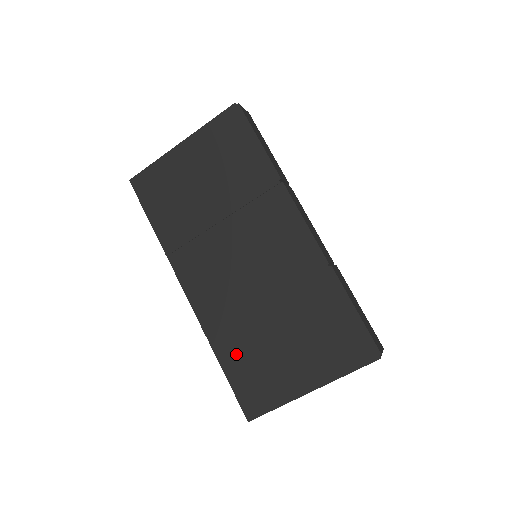
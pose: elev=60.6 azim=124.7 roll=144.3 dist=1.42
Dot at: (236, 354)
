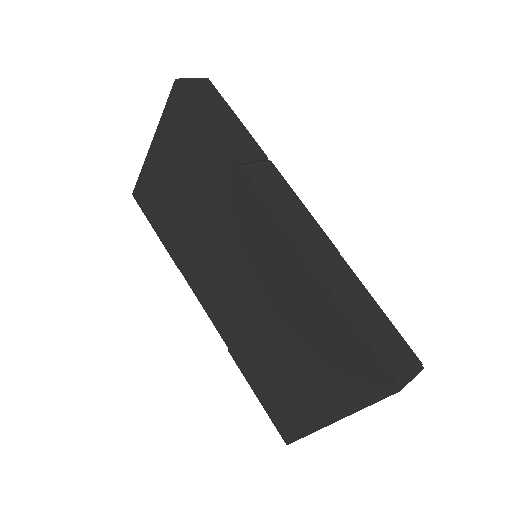
Dot at: (257, 373)
